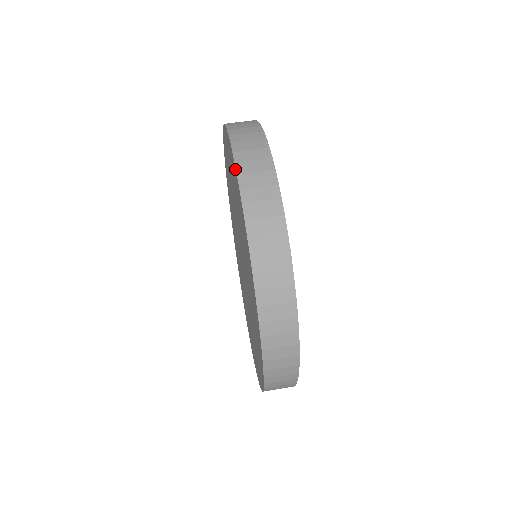
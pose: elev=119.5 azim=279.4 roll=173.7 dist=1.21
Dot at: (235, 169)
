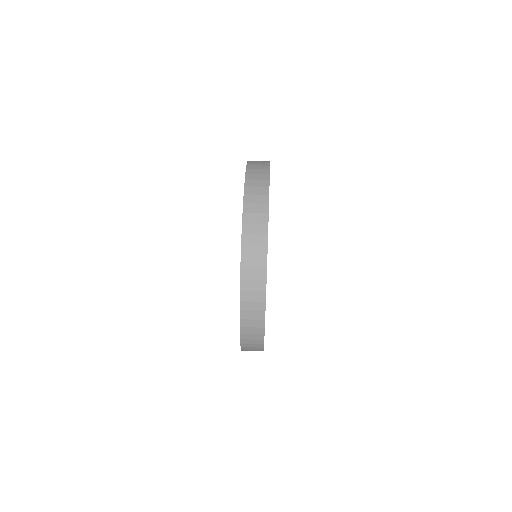
Dot at: (242, 217)
